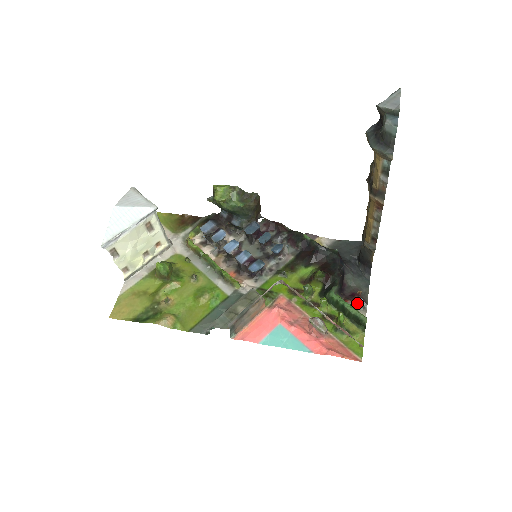
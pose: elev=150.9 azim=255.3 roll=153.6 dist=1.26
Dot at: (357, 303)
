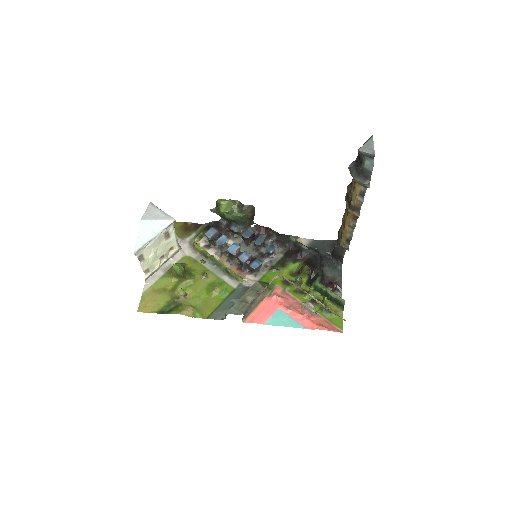
Dot at: (335, 289)
